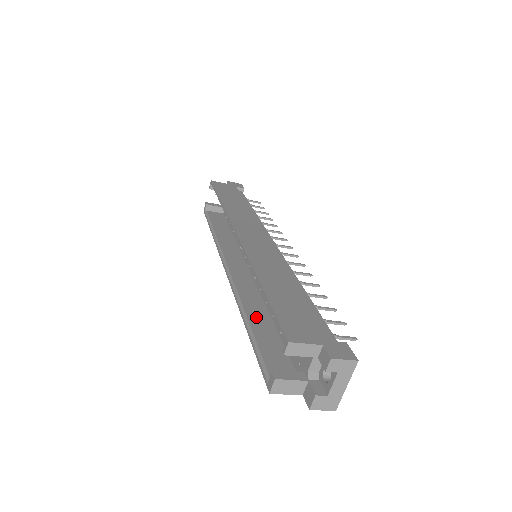
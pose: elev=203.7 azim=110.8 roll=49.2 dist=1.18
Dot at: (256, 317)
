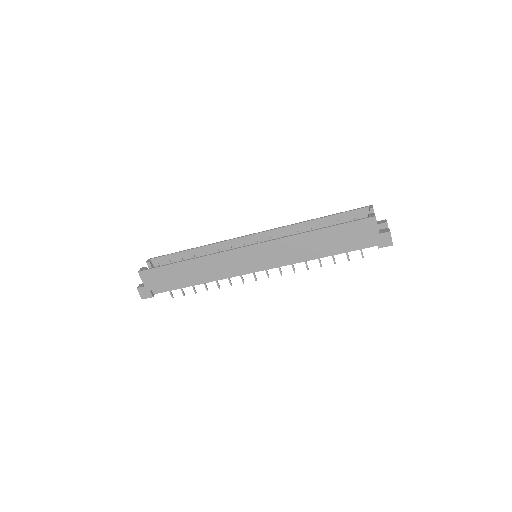
Dot at: (311, 237)
